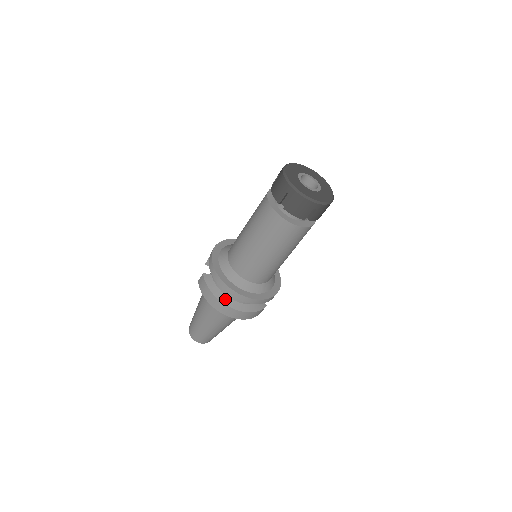
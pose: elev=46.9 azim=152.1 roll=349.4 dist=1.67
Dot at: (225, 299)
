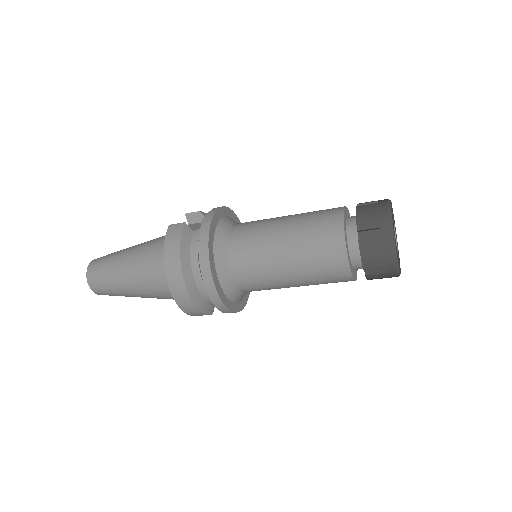
Dot at: (188, 271)
